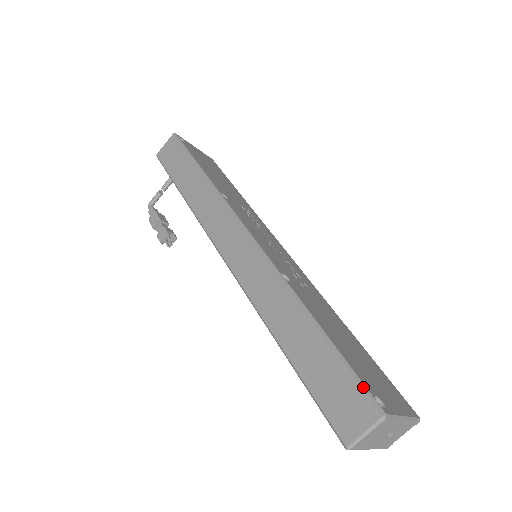
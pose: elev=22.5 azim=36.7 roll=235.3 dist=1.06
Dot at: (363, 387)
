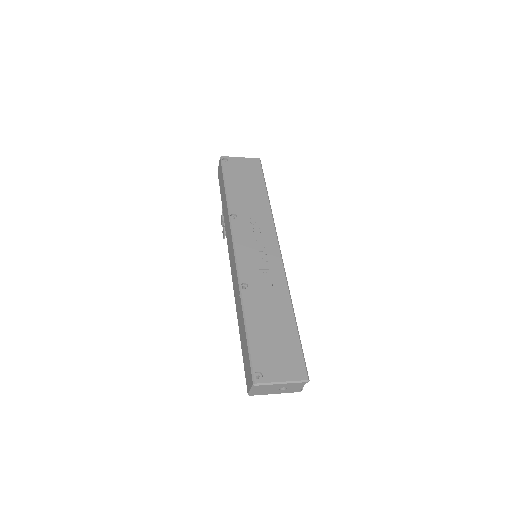
Dot at: (251, 366)
